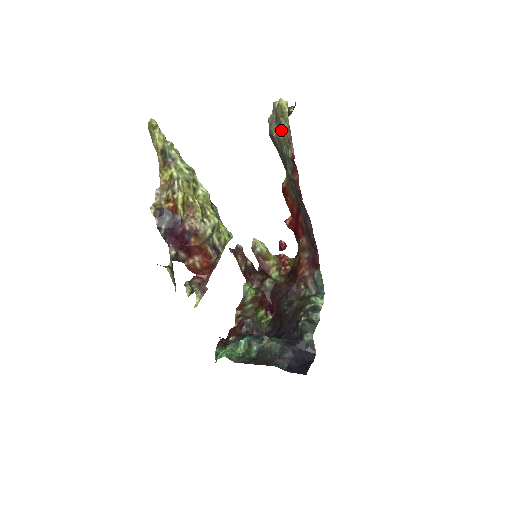
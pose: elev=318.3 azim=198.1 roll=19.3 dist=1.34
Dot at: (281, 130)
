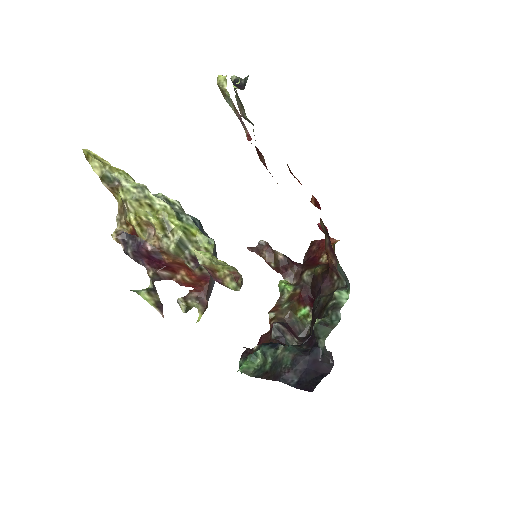
Dot at: (243, 108)
